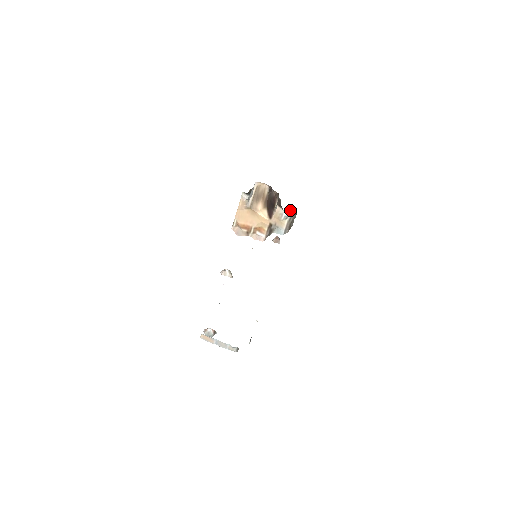
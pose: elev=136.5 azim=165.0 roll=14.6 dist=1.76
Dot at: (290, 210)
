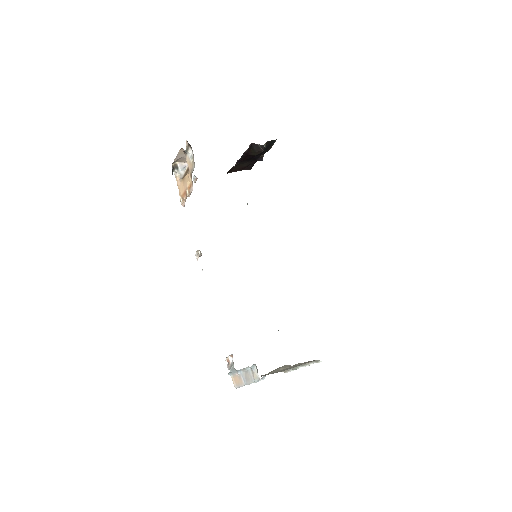
Dot at: (188, 148)
